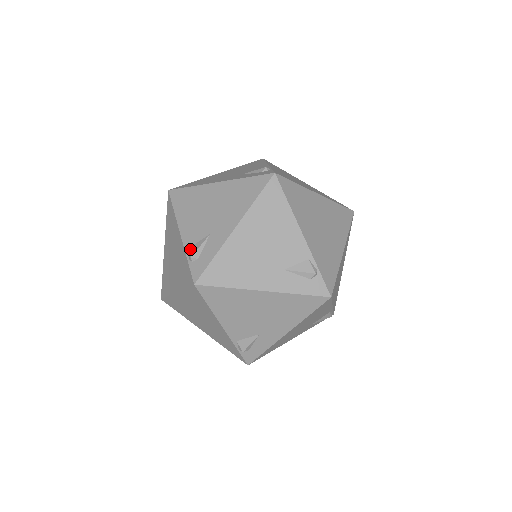
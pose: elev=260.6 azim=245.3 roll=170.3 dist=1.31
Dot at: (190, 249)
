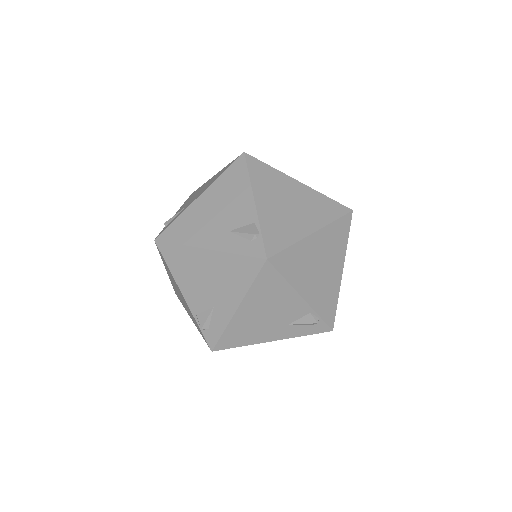
Dot at: (198, 318)
